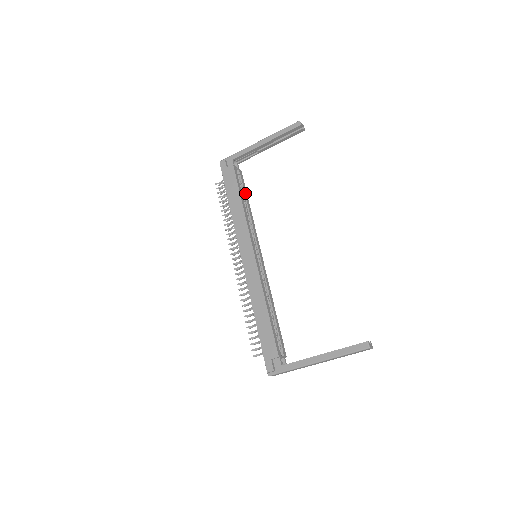
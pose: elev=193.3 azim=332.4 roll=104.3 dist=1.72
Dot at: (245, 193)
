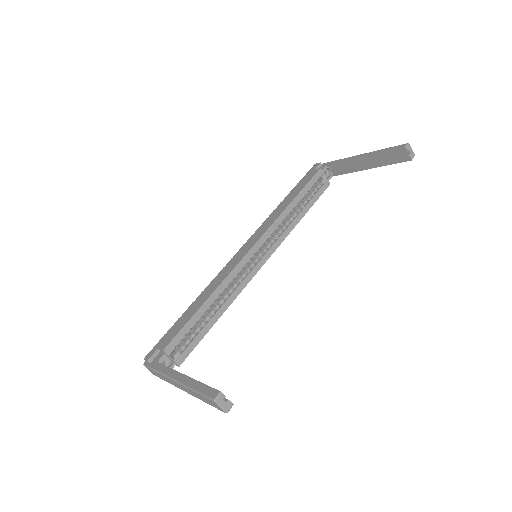
Dot at: (310, 201)
